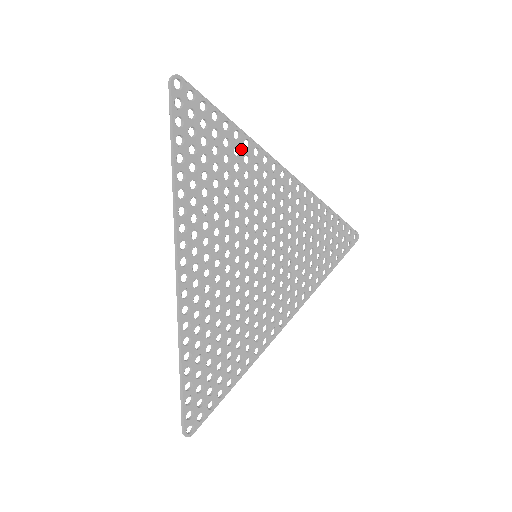
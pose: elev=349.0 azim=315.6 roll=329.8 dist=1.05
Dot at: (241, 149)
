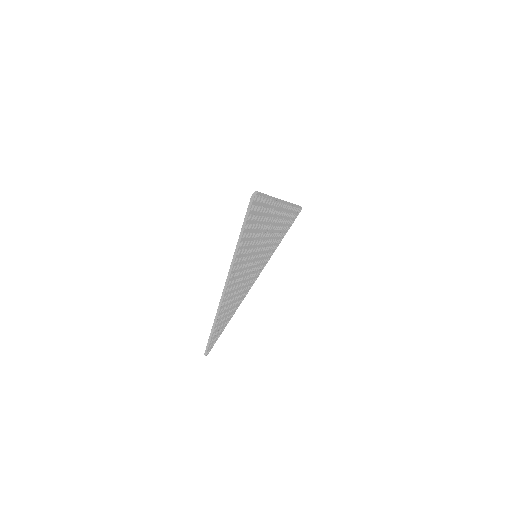
Dot at: (269, 208)
